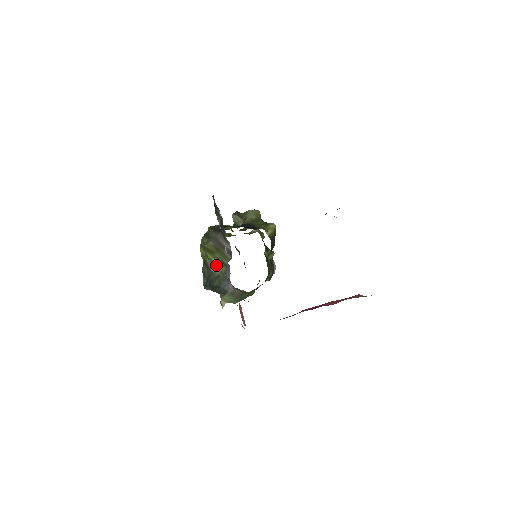
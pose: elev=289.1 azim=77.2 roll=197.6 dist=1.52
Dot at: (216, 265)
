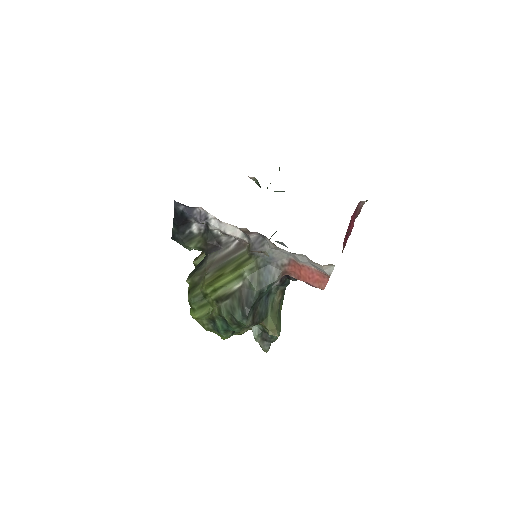
Dot at: (238, 275)
